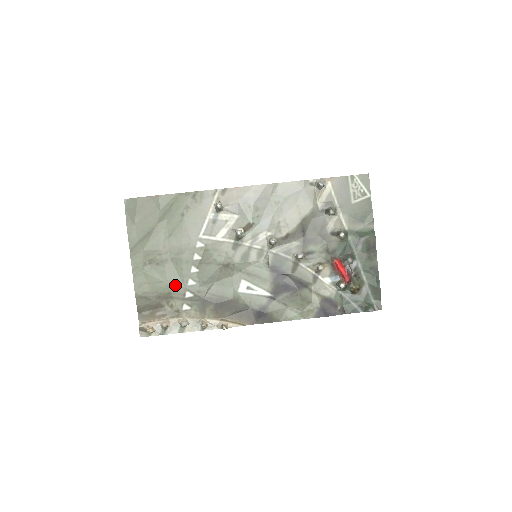
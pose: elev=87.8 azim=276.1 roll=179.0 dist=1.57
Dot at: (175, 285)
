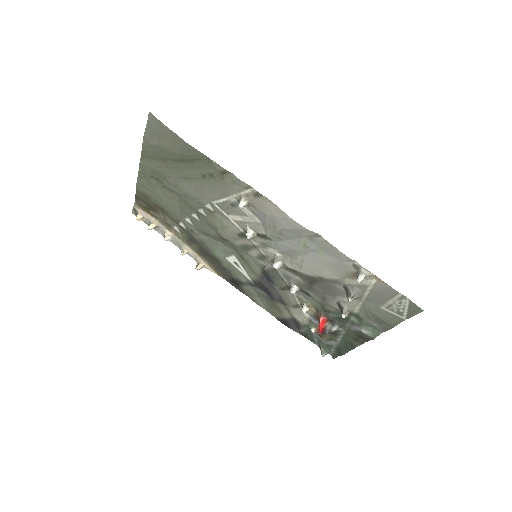
Dot at: (173, 211)
